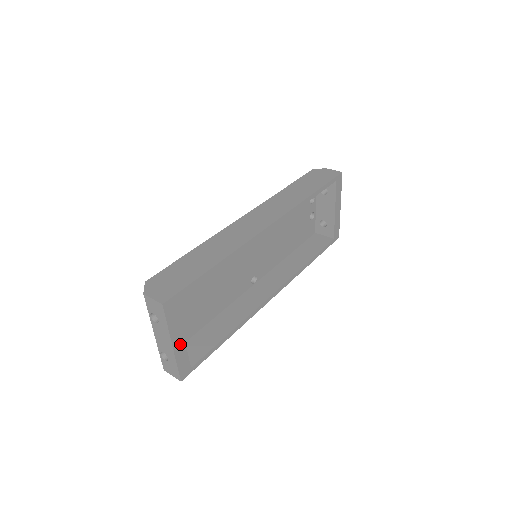
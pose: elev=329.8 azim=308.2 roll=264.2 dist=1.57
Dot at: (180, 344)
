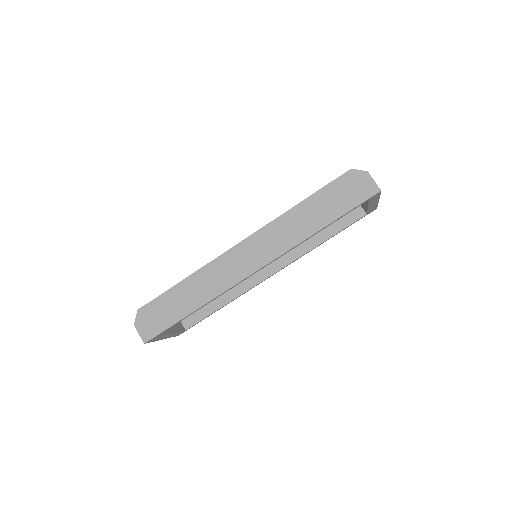
Dot at: (170, 335)
